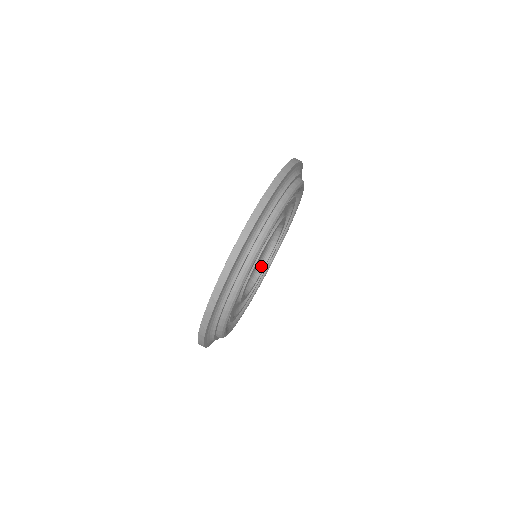
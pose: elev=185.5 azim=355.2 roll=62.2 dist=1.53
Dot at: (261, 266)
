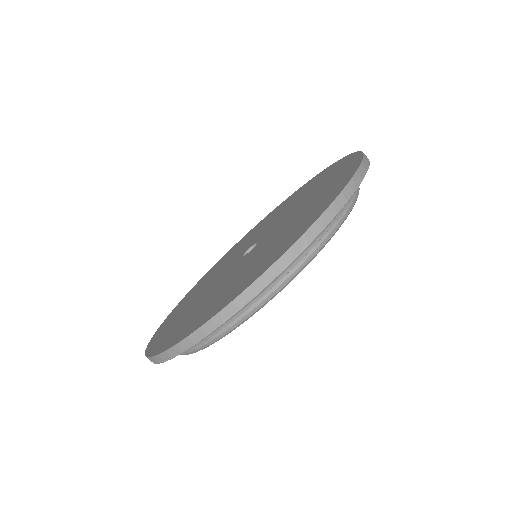
Dot at: occluded
